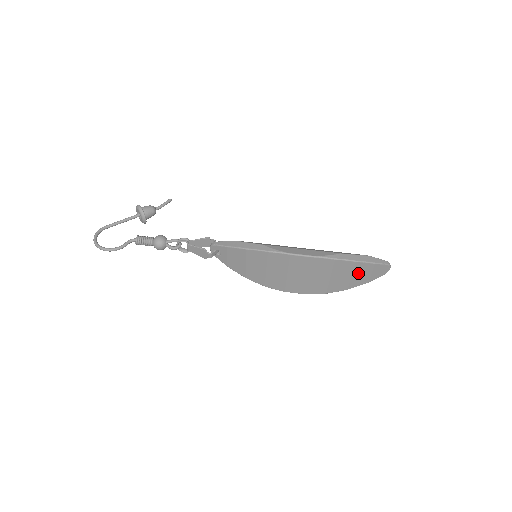
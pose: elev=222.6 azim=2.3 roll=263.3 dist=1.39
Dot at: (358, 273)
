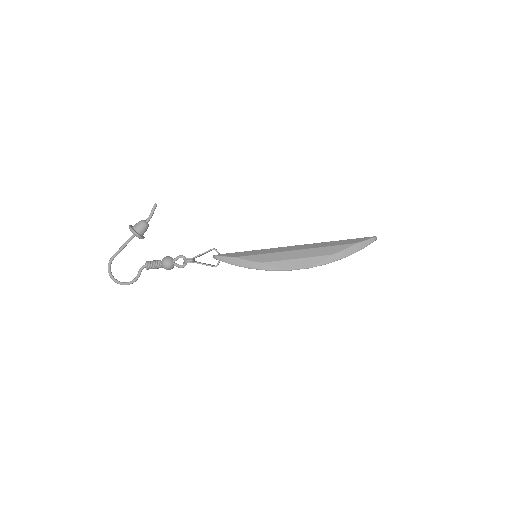
Dot at: occluded
